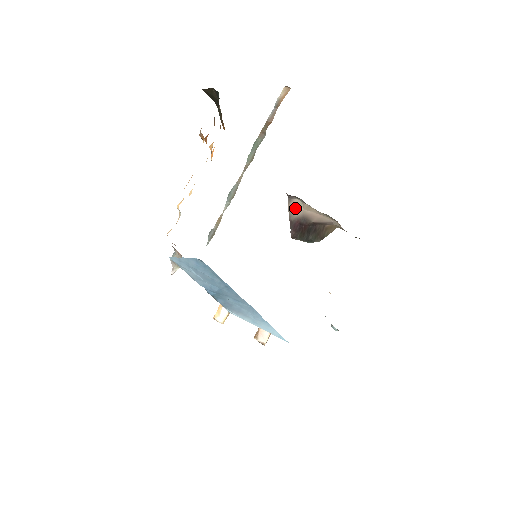
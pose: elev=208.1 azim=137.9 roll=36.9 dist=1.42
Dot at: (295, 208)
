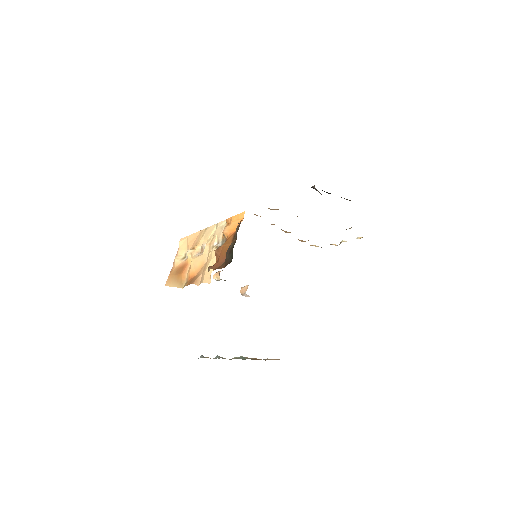
Dot at: (318, 191)
